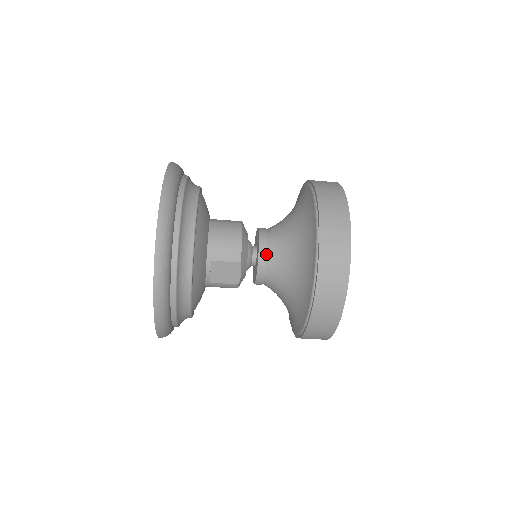
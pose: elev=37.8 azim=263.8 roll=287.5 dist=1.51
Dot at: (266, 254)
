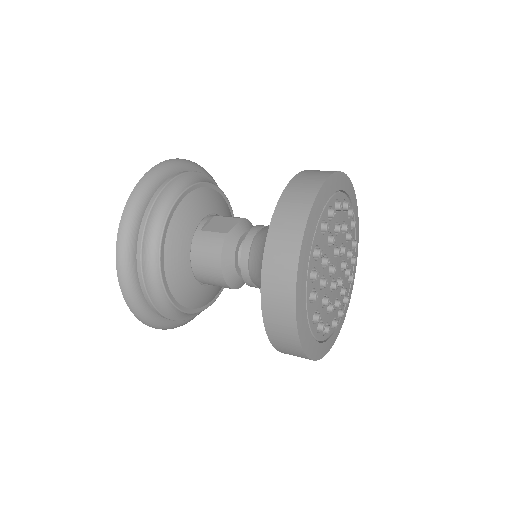
Dot at: occluded
